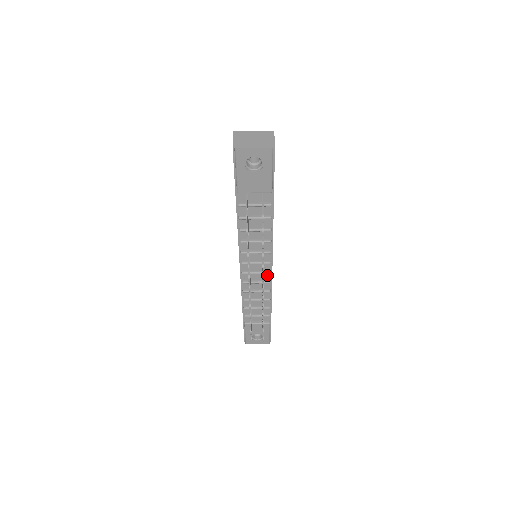
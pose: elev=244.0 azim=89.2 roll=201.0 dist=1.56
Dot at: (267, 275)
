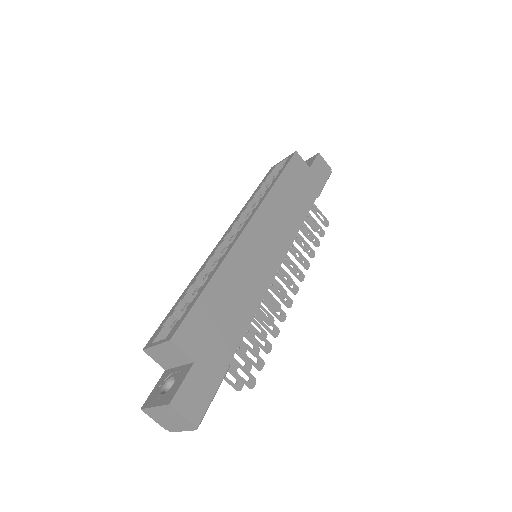
Dot at: occluded
